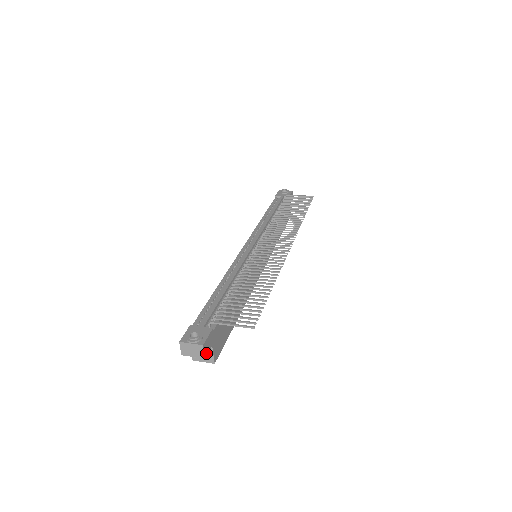
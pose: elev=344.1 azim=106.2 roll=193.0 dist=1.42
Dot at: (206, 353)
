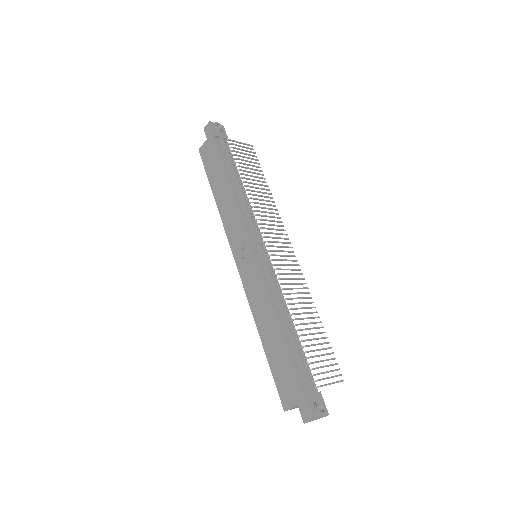
Dot at: occluded
